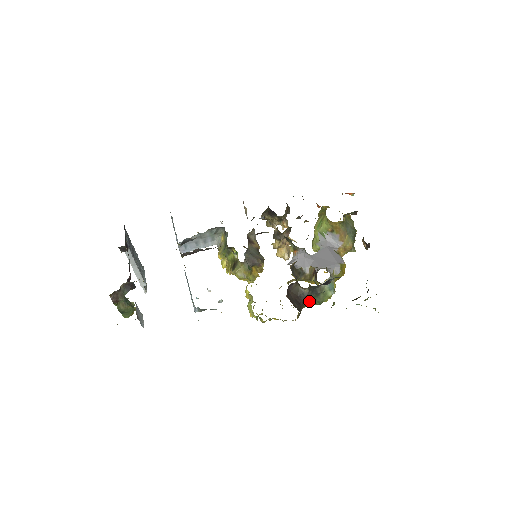
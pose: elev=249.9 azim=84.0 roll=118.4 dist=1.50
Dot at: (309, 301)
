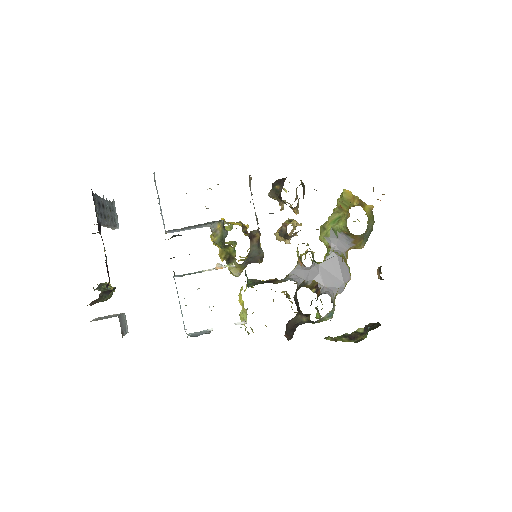
Dot at: occluded
